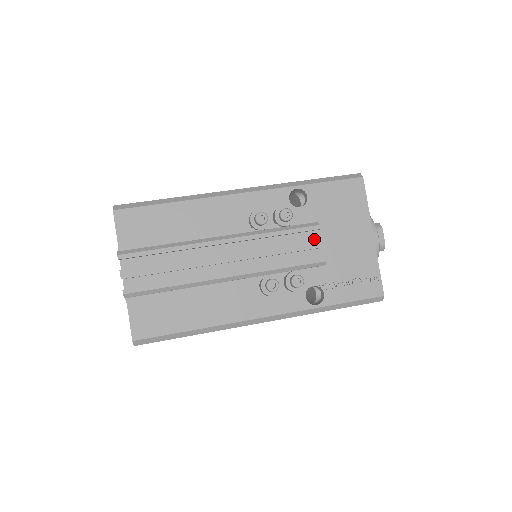
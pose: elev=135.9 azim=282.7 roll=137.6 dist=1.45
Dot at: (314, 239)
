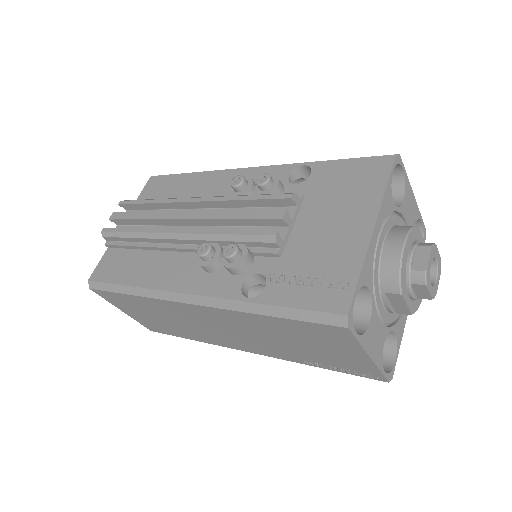
Dot at: occluded
